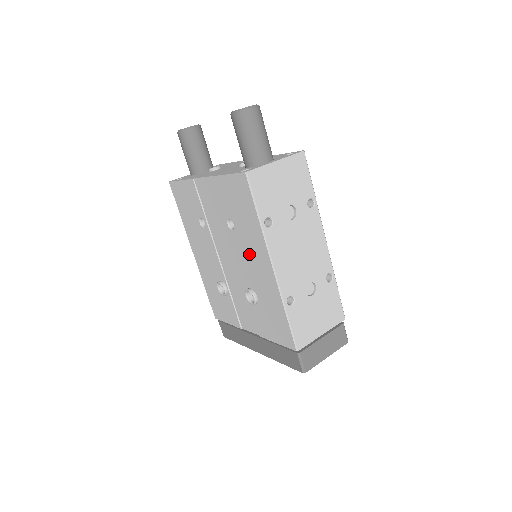
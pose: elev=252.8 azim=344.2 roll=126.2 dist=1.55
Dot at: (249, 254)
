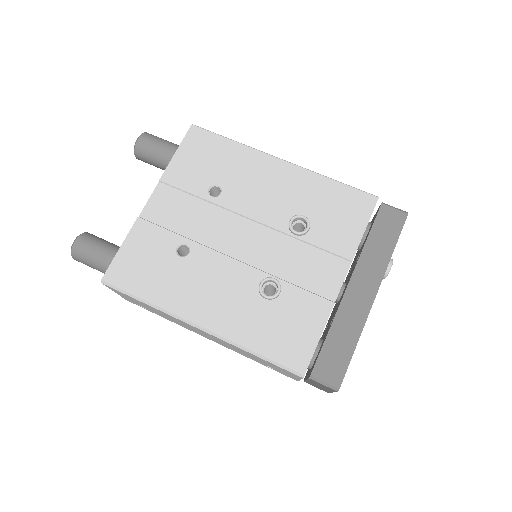
Dot at: (255, 186)
